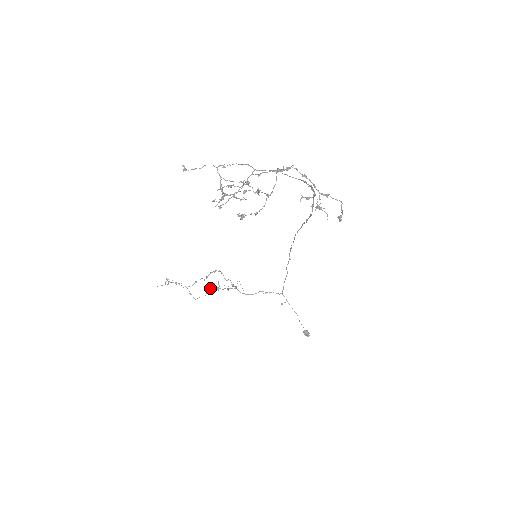
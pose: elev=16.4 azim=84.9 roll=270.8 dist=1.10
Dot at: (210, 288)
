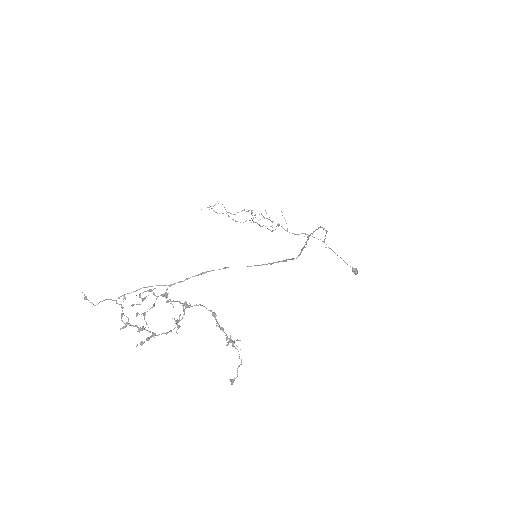
Dot at: occluded
